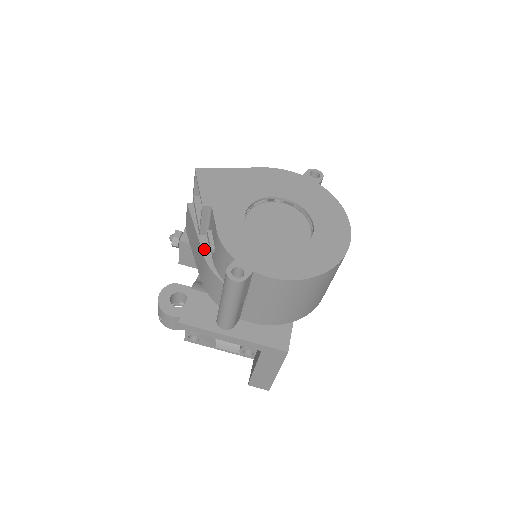
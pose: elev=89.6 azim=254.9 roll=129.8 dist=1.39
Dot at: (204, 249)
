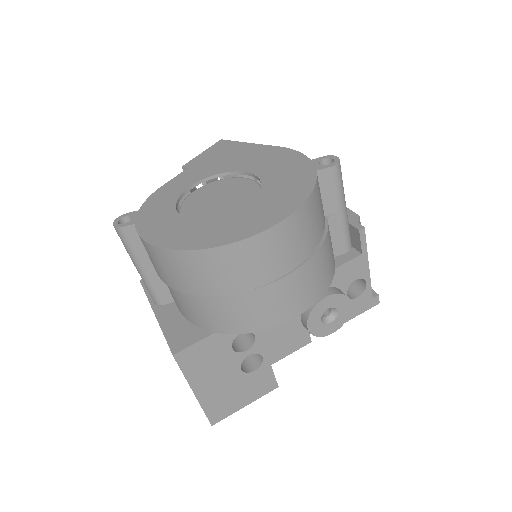
Dot at: occluded
